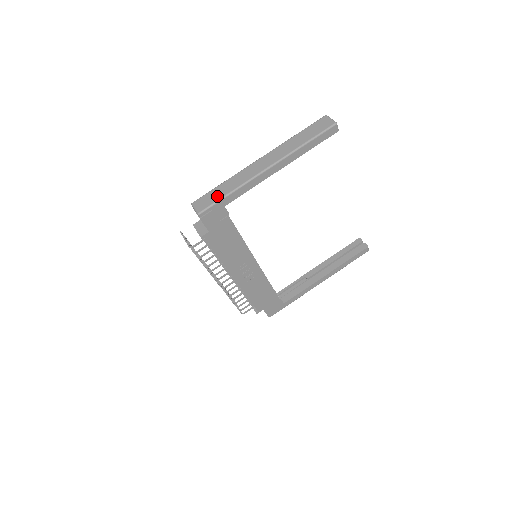
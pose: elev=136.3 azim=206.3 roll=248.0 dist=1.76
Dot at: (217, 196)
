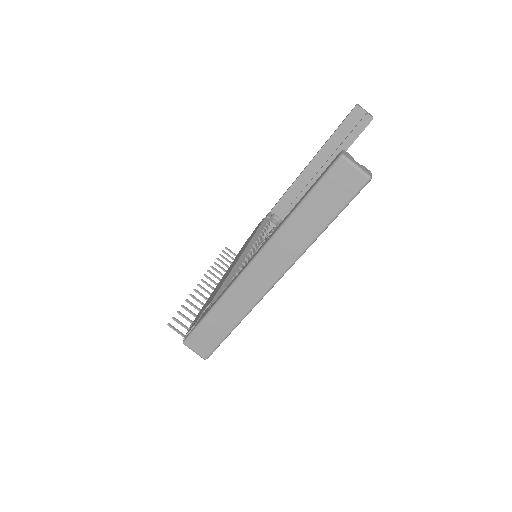
Dot at: (217, 334)
